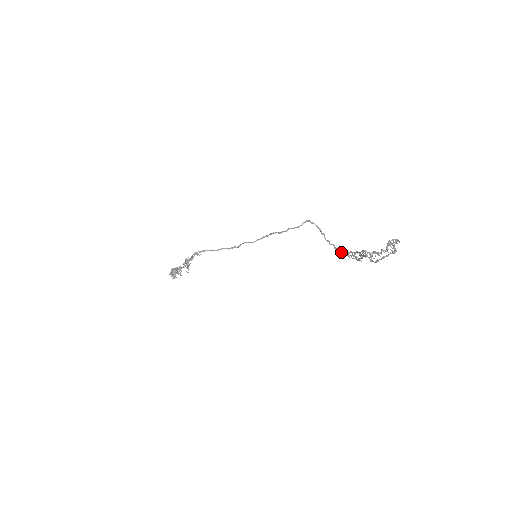
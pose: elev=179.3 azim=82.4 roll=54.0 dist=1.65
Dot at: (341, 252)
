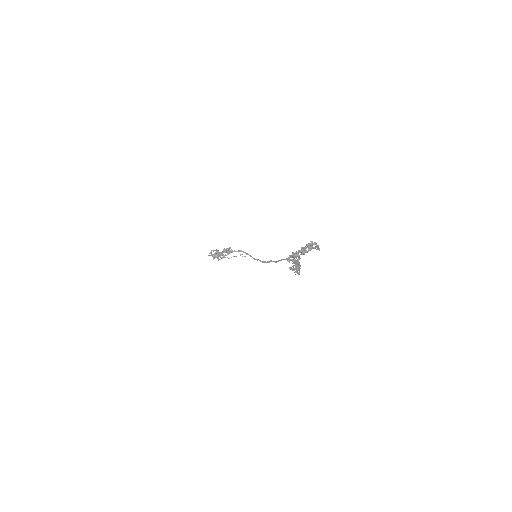
Dot at: occluded
